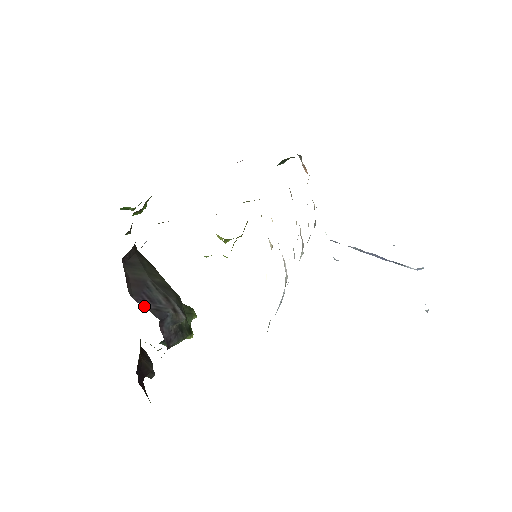
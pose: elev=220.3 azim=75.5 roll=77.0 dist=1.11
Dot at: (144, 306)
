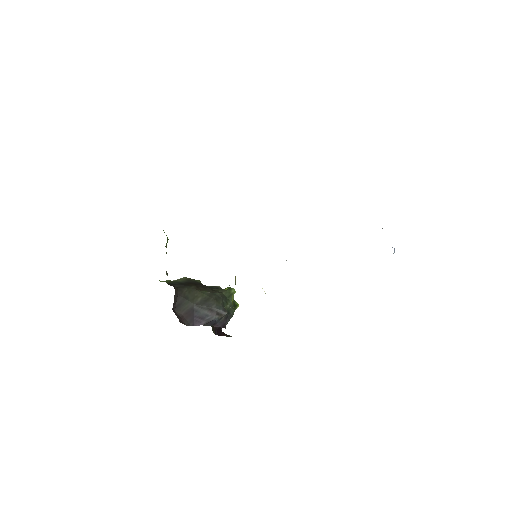
Dot at: (199, 325)
